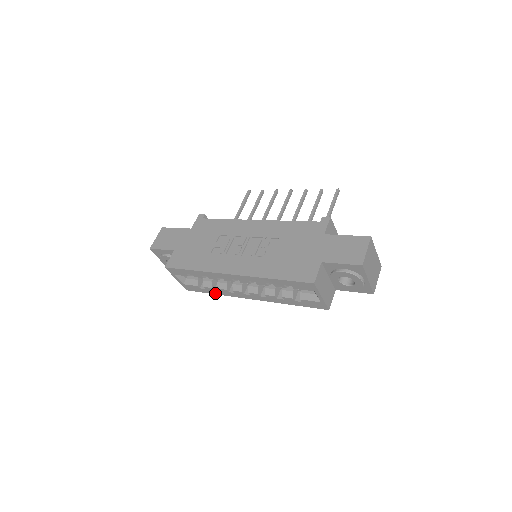
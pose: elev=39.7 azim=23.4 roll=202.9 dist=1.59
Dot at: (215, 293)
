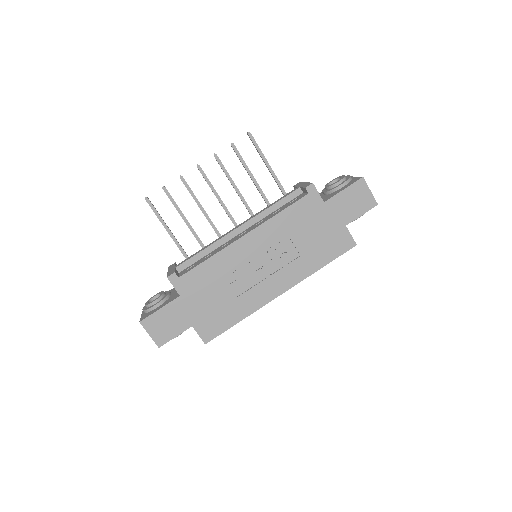
Dot at: occluded
